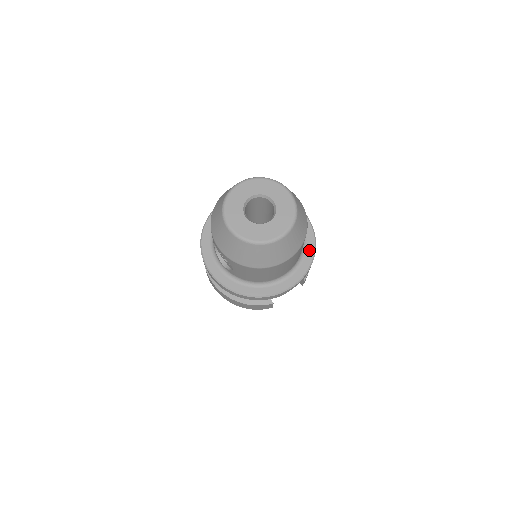
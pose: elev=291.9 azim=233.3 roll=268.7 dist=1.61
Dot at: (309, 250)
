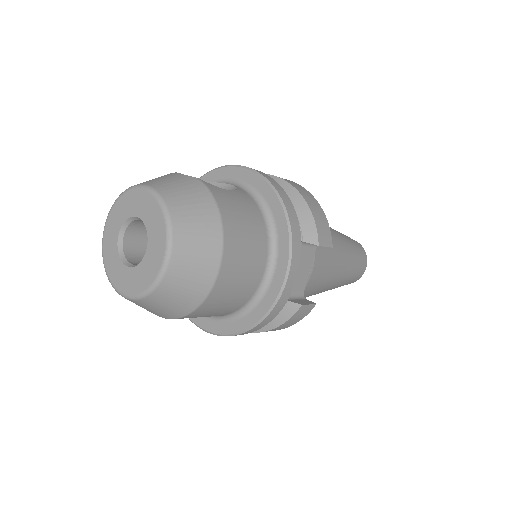
Dot at: (276, 212)
